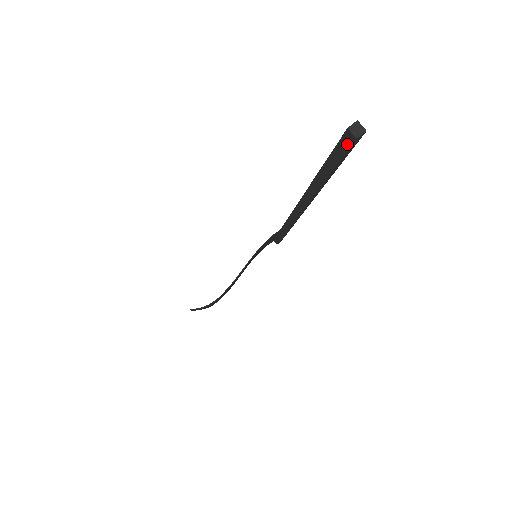
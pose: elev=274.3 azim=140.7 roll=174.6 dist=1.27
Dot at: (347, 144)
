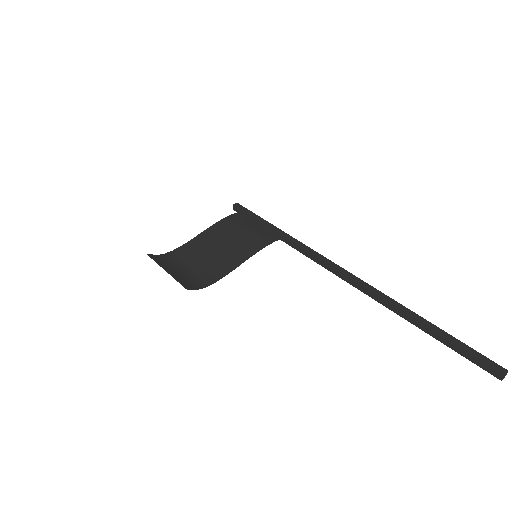
Dot at: (488, 370)
